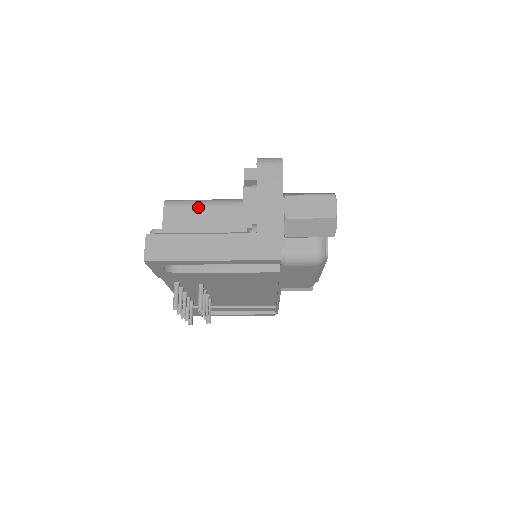
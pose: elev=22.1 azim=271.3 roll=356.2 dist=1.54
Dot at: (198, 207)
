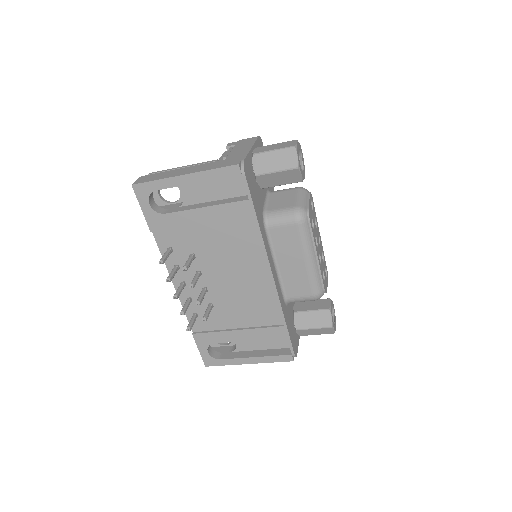
Dot at: occluded
